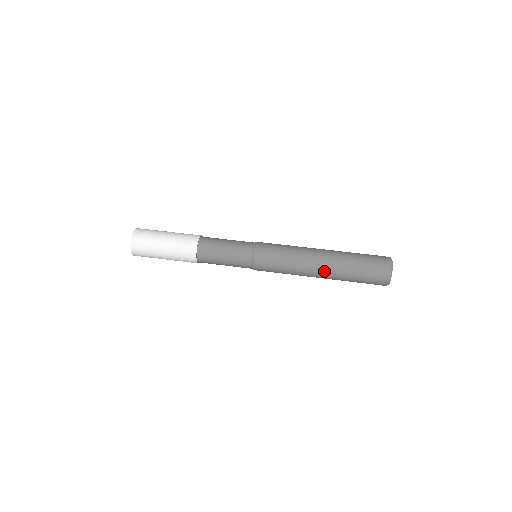
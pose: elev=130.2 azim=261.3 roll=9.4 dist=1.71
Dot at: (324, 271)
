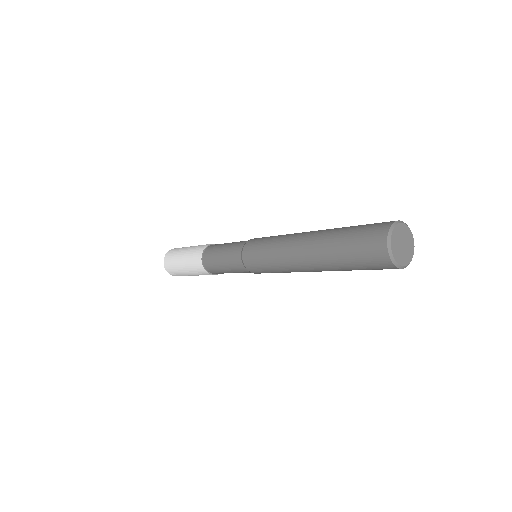
Dot at: (306, 253)
